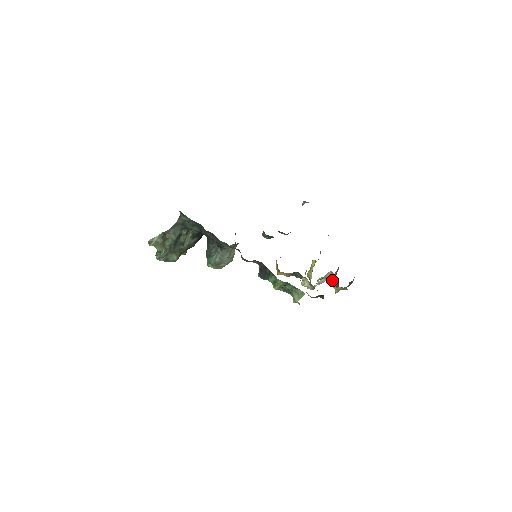
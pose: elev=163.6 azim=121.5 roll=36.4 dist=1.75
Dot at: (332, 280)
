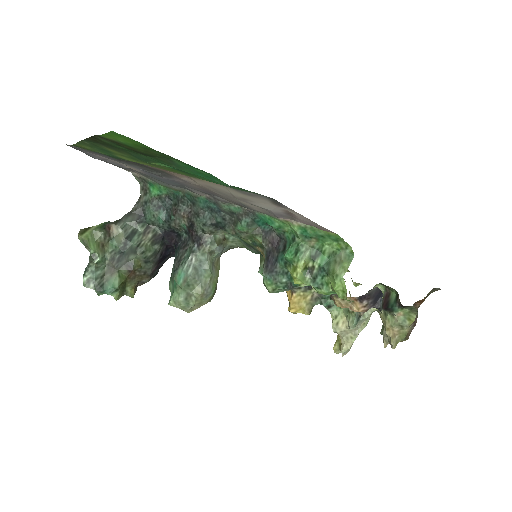
Dot at: (384, 303)
